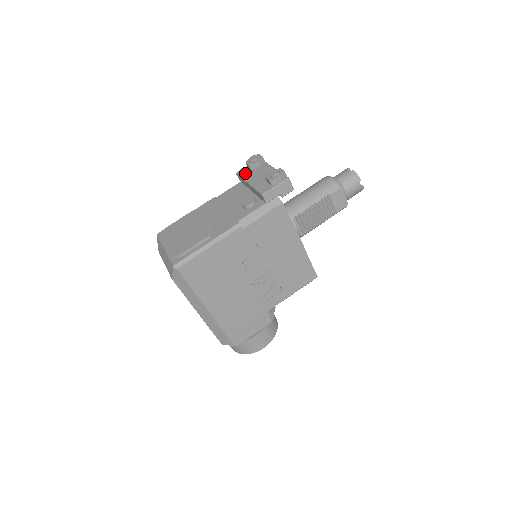
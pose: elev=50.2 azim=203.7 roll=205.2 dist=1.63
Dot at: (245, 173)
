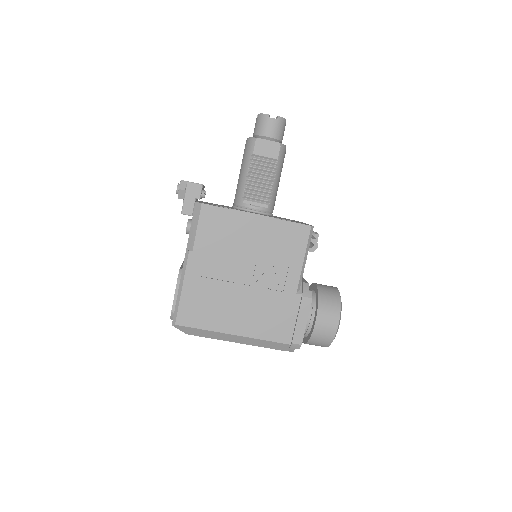
Dot at: occluded
